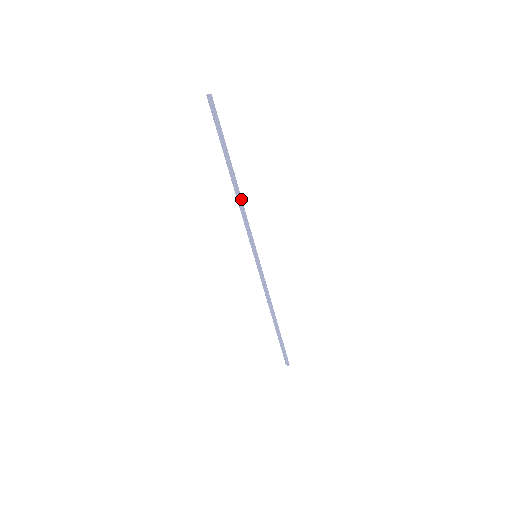
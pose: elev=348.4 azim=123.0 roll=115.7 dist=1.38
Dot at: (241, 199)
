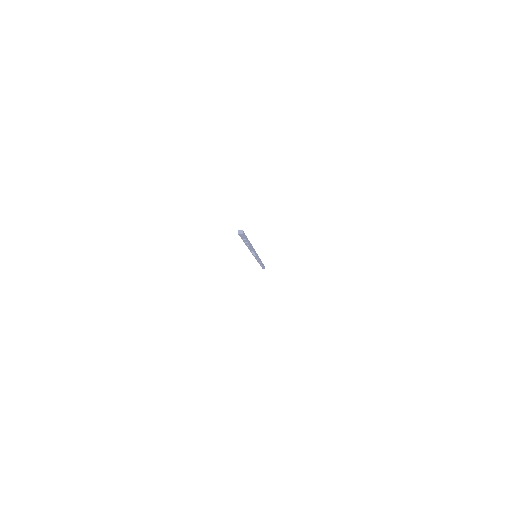
Dot at: (253, 248)
